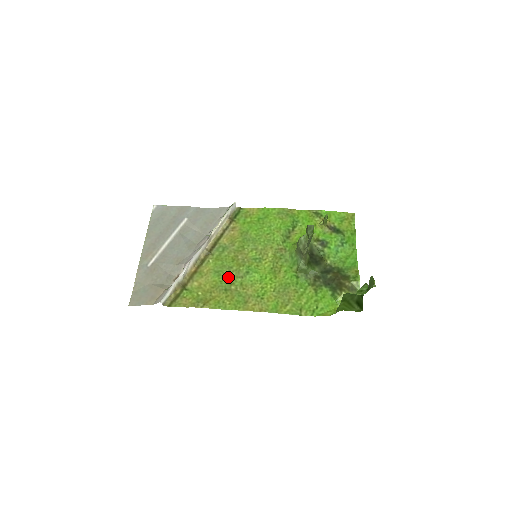
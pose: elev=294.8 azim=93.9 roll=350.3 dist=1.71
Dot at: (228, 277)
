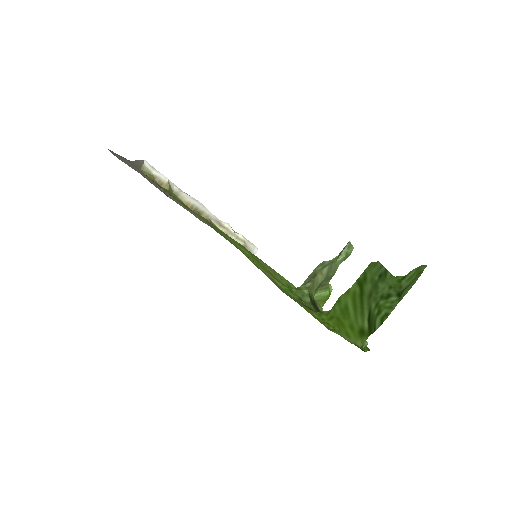
Dot at: occluded
